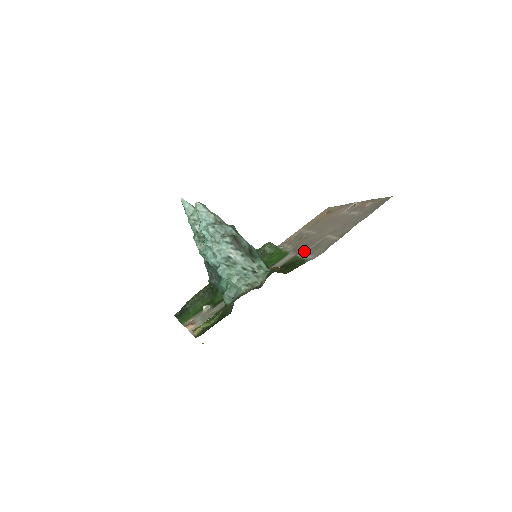
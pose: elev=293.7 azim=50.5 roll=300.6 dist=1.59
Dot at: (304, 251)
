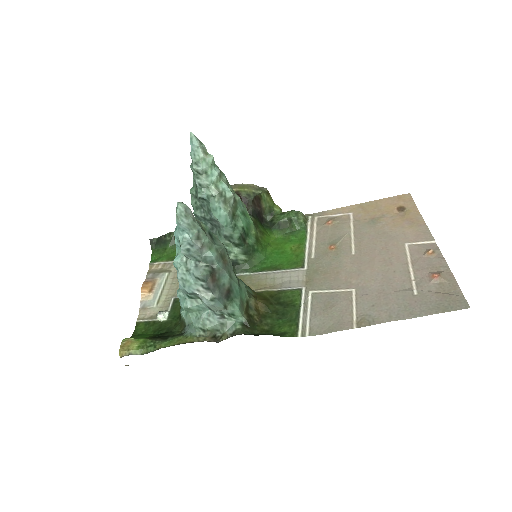
Dot at: (314, 290)
